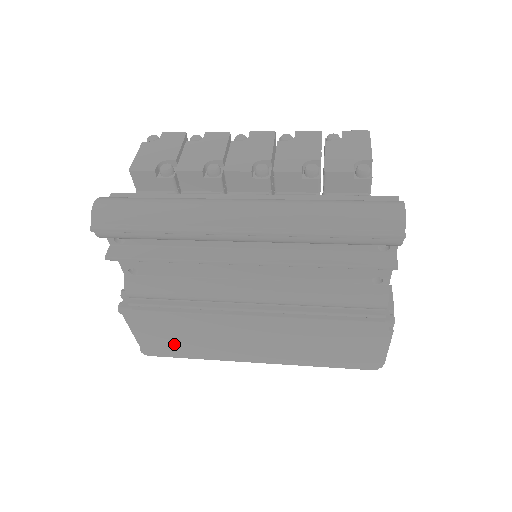
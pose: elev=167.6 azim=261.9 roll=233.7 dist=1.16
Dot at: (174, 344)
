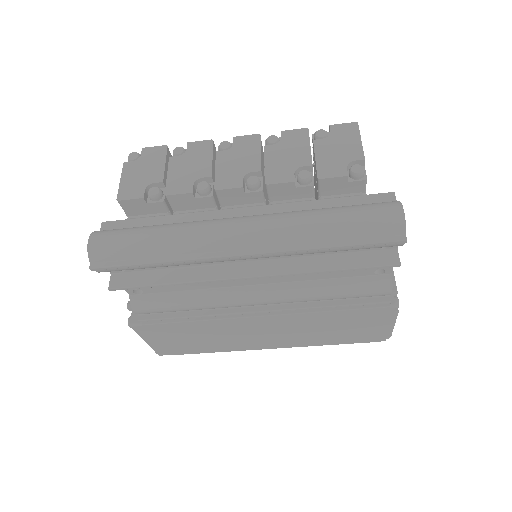
Dot at: (187, 345)
